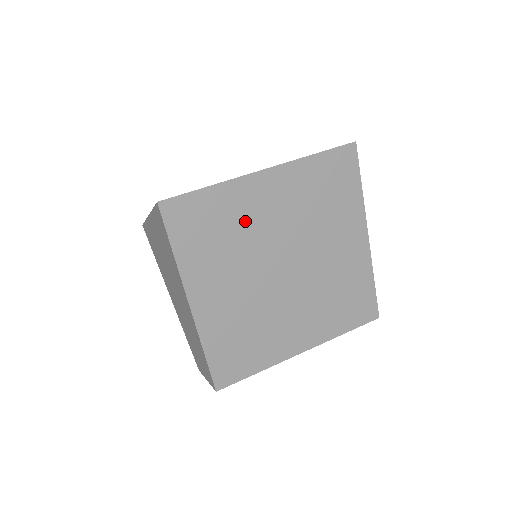
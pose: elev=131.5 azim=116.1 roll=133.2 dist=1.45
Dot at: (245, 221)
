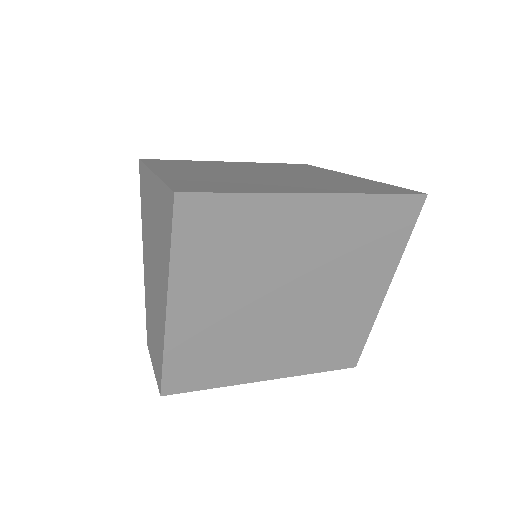
Dot at: (267, 242)
